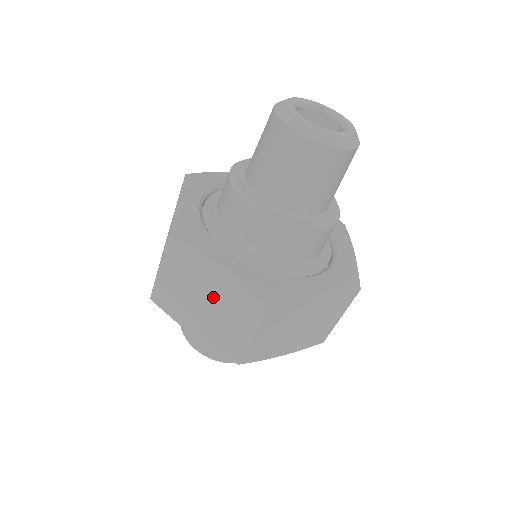
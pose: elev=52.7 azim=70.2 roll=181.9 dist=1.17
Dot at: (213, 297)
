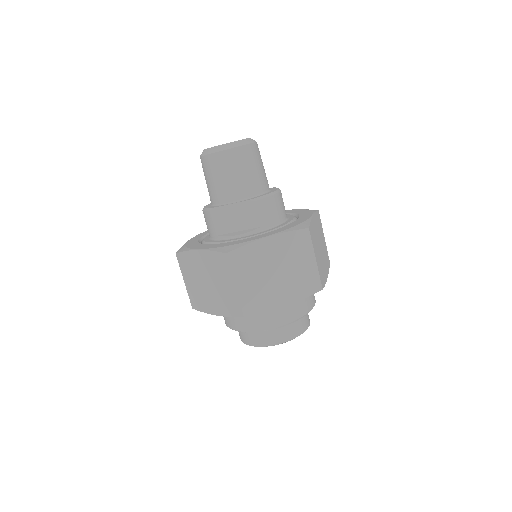
Dot at: (208, 275)
